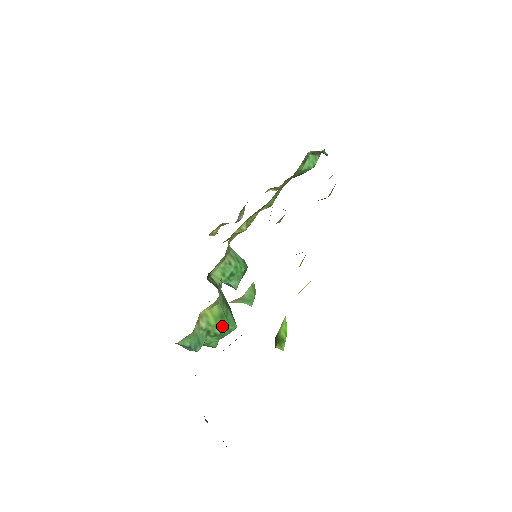
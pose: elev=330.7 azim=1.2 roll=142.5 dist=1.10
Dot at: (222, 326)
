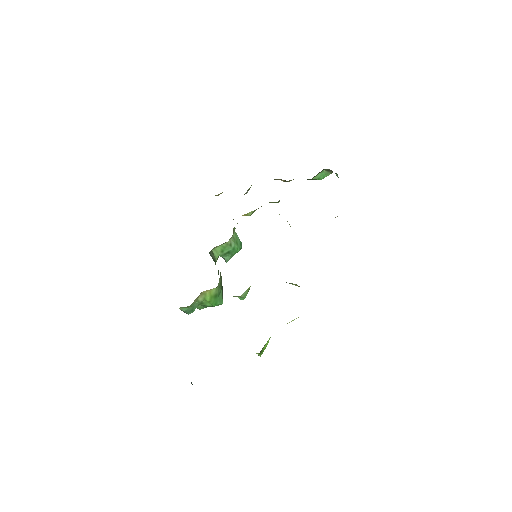
Dot at: (213, 302)
